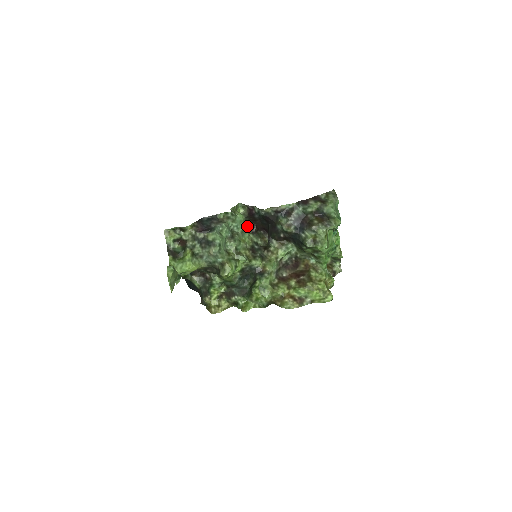
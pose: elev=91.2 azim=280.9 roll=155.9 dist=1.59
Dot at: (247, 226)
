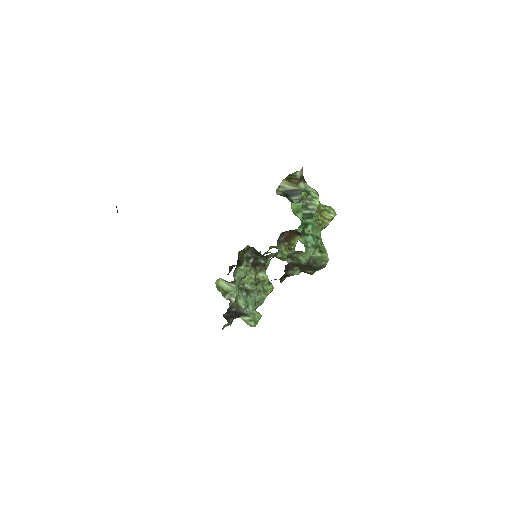
Dot at: (235, 274)
